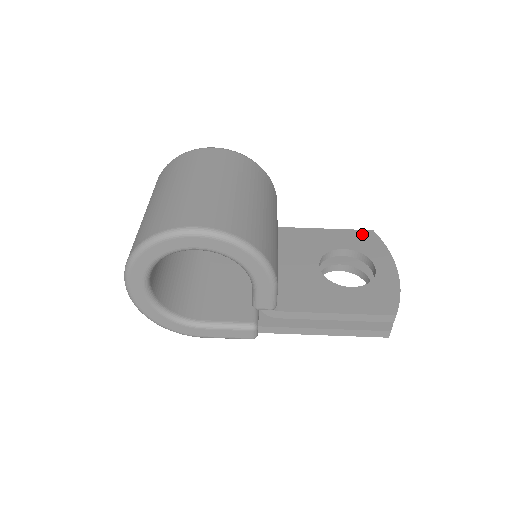
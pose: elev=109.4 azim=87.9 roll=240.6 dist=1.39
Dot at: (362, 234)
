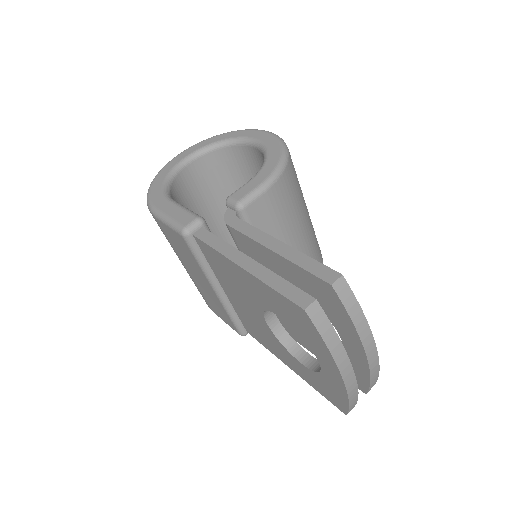
Dot at: occluded
